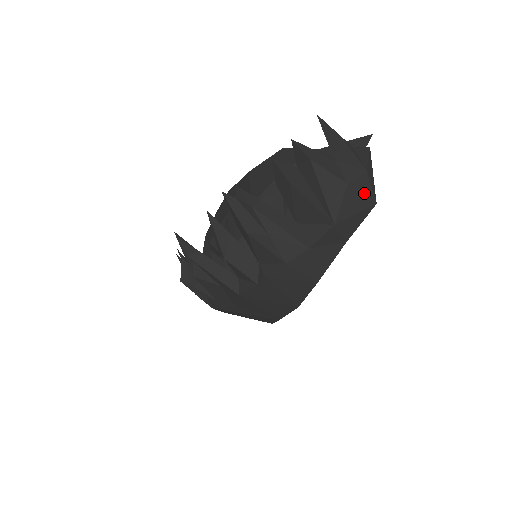
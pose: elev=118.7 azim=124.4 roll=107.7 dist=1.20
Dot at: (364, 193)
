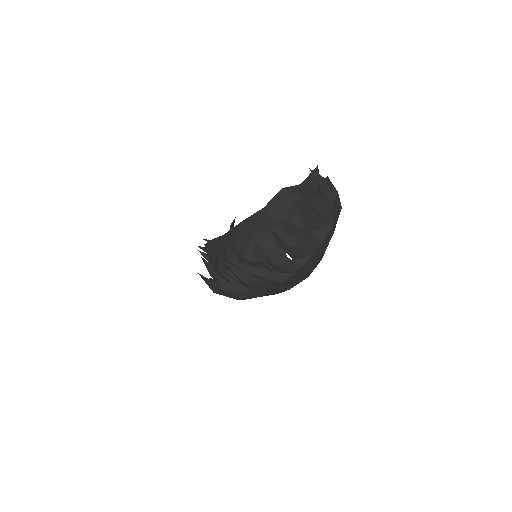
Dot at: (338, 204)
